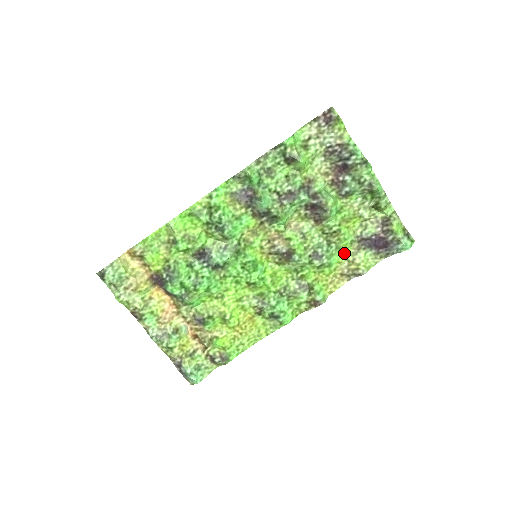
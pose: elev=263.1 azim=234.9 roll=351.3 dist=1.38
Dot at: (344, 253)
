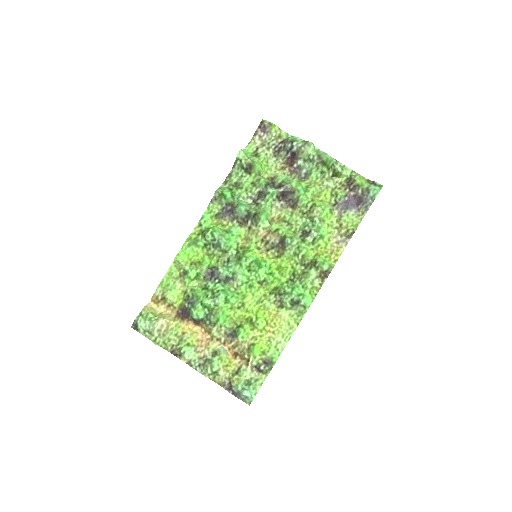
Dot at: (330, 223)
